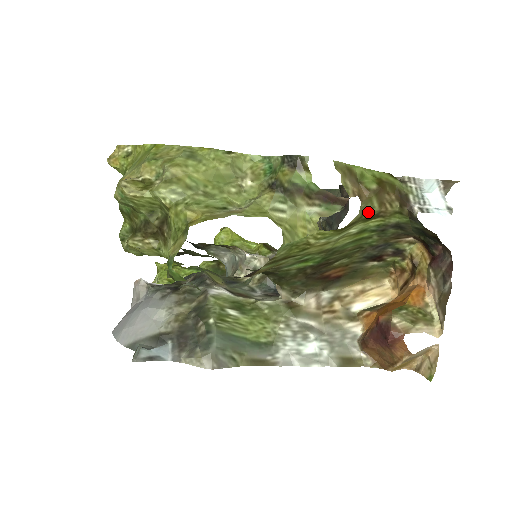
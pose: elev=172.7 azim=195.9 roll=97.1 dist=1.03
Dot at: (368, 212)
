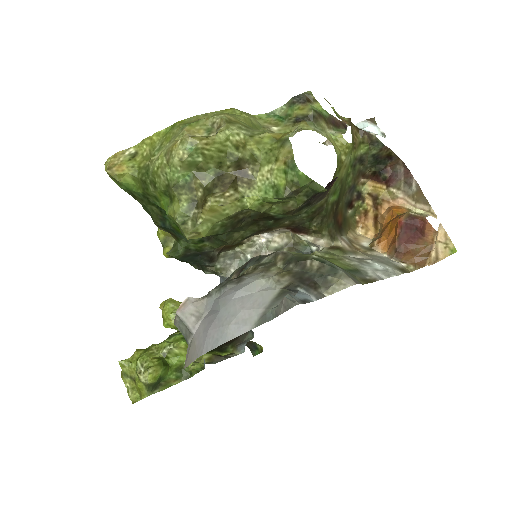
Dot at: (352, 139)
